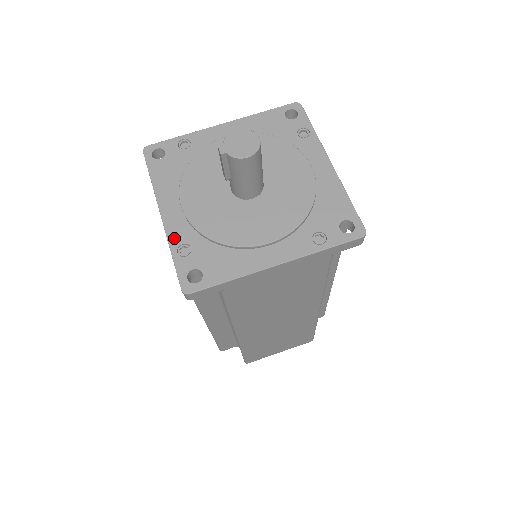
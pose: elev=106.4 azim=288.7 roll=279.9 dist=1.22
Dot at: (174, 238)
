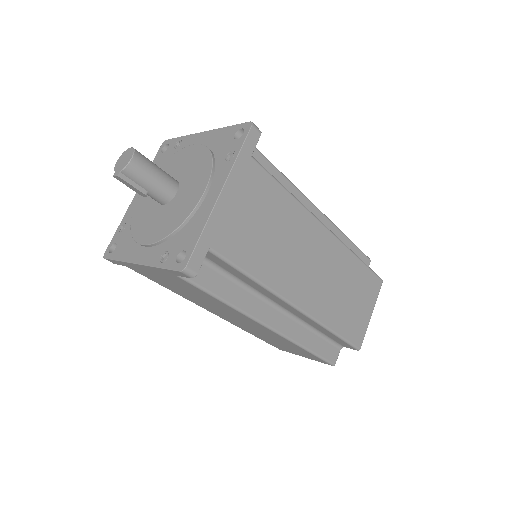
Dot at: (154, 261)
